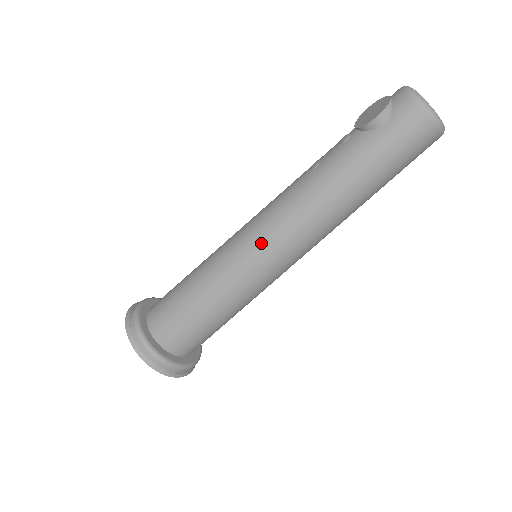
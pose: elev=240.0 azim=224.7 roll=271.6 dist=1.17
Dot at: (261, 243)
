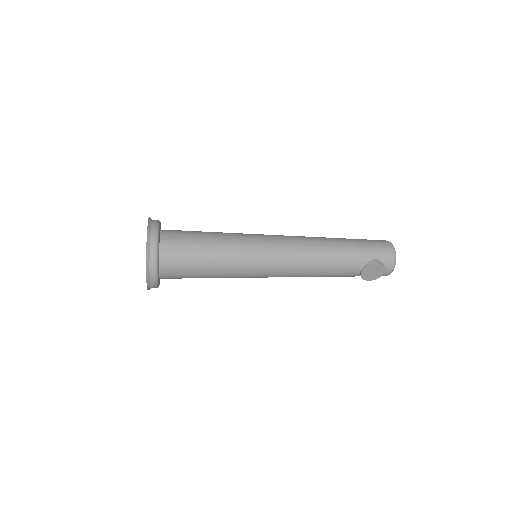
Dot at: occluded
